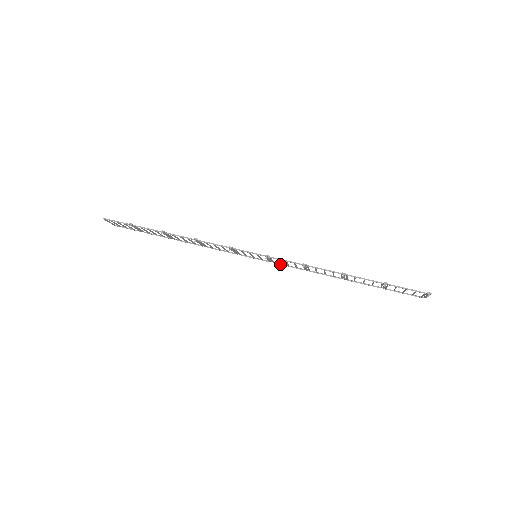
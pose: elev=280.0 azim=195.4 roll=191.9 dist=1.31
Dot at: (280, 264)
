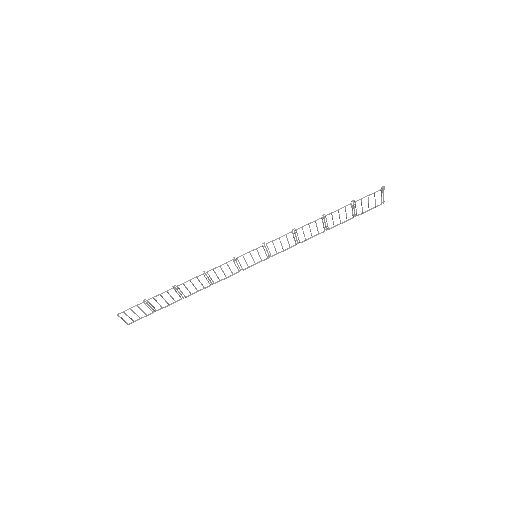
Dot at: (276, 254)
